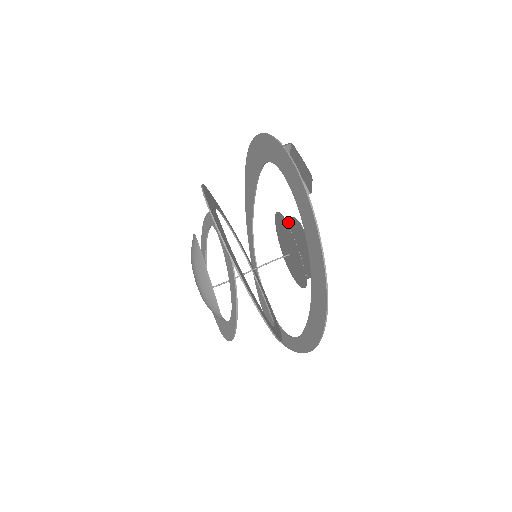
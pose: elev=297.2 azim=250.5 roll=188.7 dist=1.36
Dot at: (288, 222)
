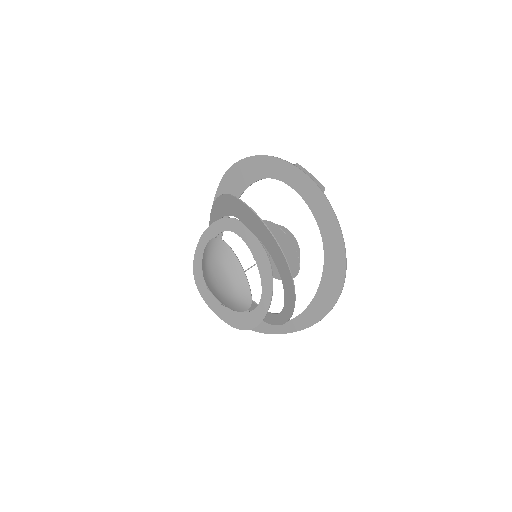
Dot at: occluded
